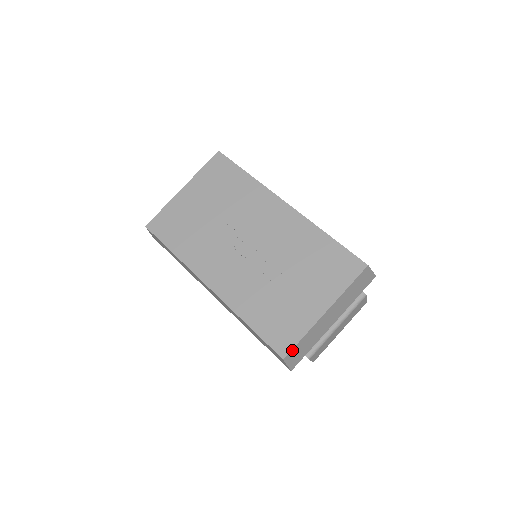
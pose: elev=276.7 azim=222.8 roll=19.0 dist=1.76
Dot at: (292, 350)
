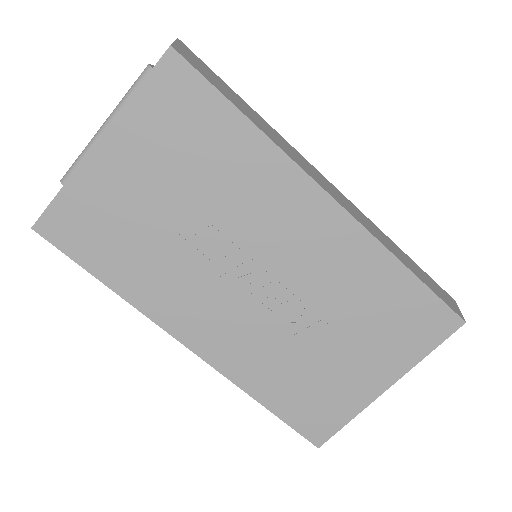
Dot at: (331, 435)
